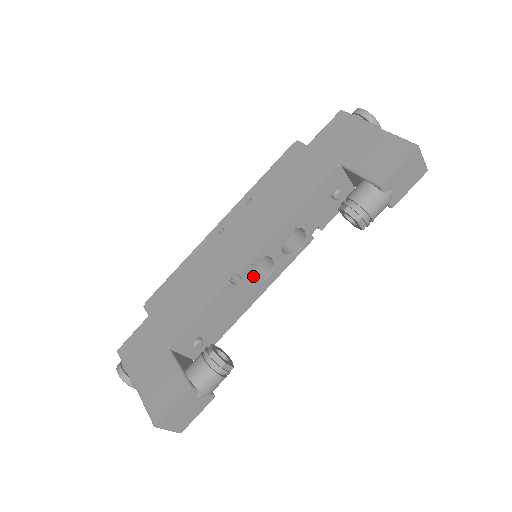
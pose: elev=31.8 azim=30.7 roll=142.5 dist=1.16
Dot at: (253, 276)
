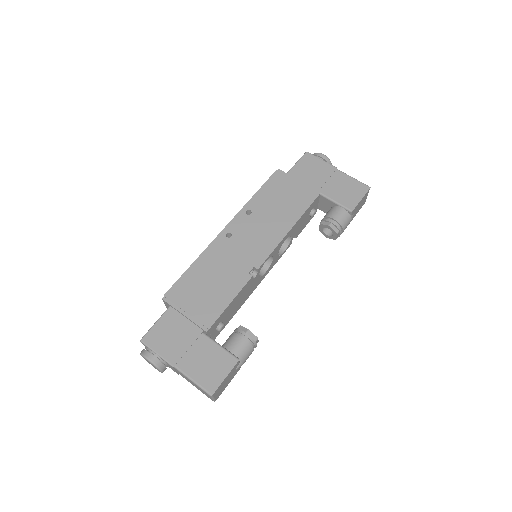
Dot at: occluded
